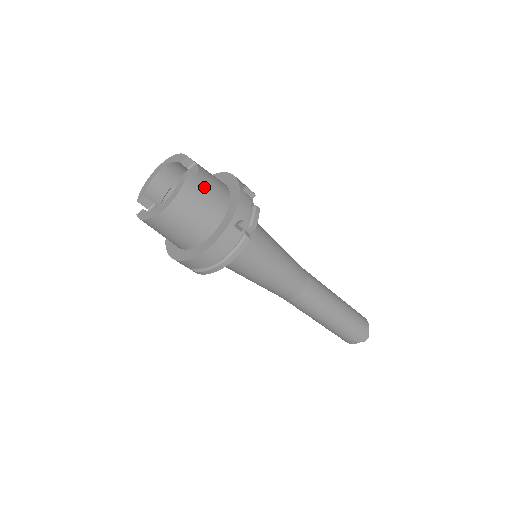
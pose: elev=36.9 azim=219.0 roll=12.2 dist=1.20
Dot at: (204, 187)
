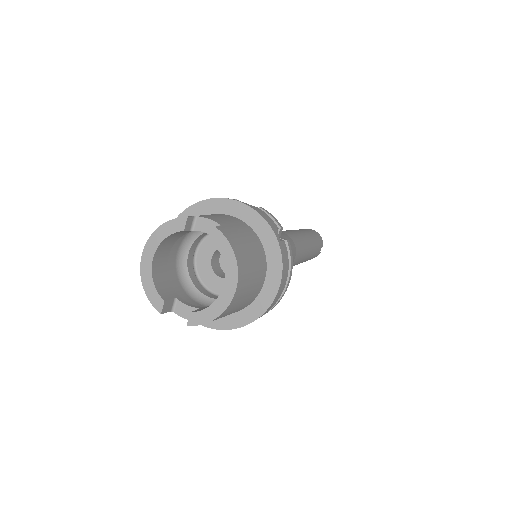
Dot at: (234, 231)
